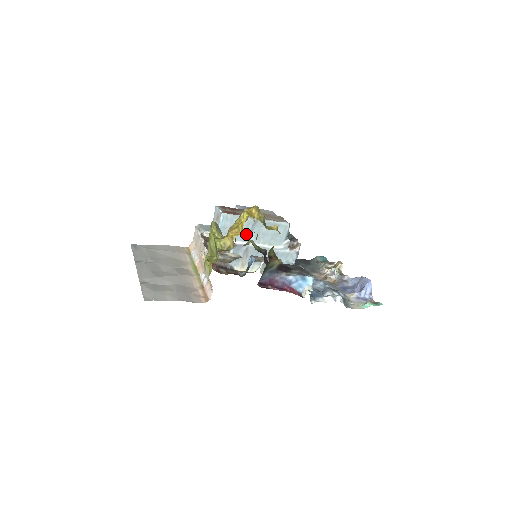
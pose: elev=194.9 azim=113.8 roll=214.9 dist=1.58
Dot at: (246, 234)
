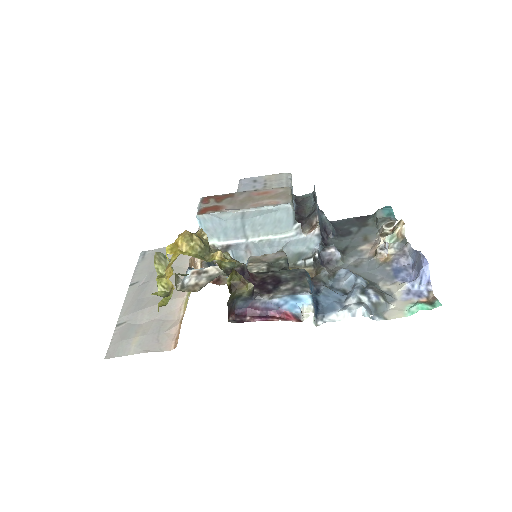
Dot at: (238, 230)
